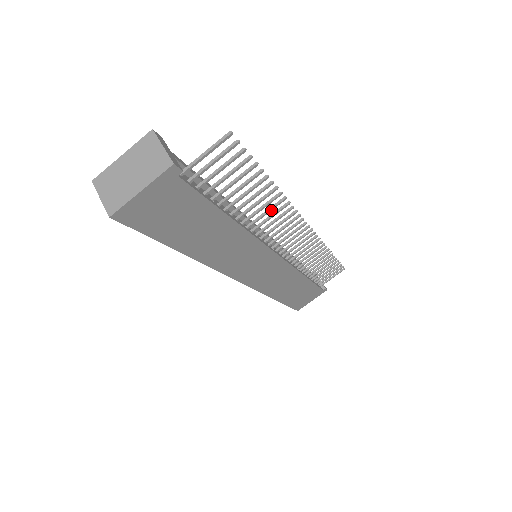
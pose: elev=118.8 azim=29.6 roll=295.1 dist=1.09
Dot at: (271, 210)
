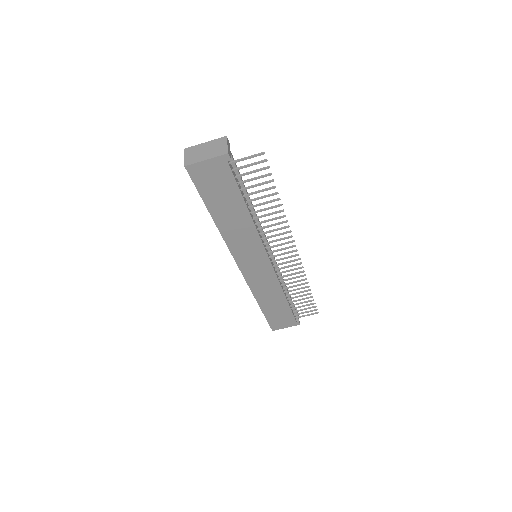
Dot at: occluded
